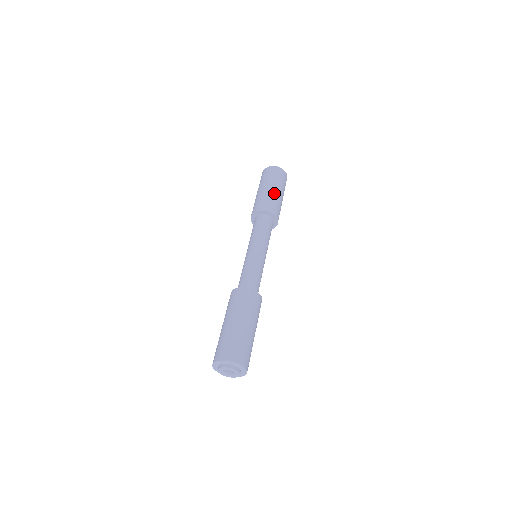
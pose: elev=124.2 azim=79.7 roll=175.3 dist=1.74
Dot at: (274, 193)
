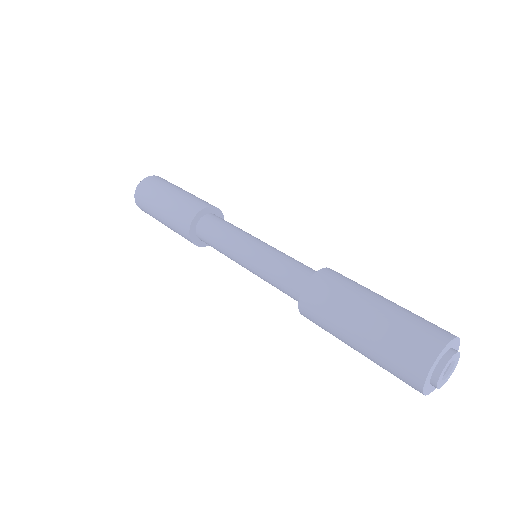
Dot at: (184, 193)
